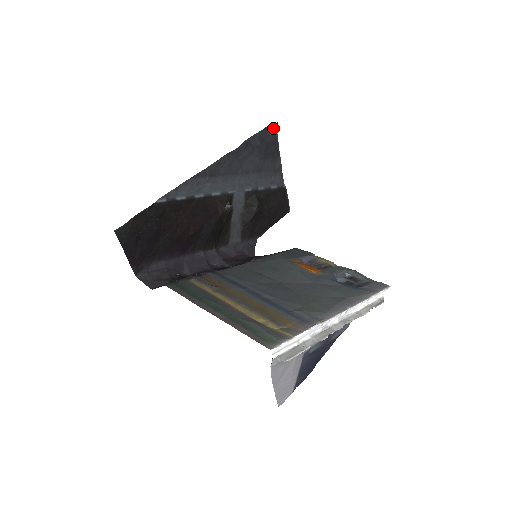
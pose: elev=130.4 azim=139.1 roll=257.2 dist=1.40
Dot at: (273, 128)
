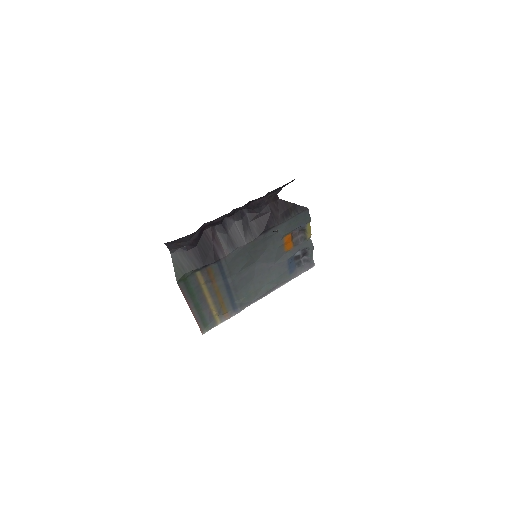
Dot at: occluded
